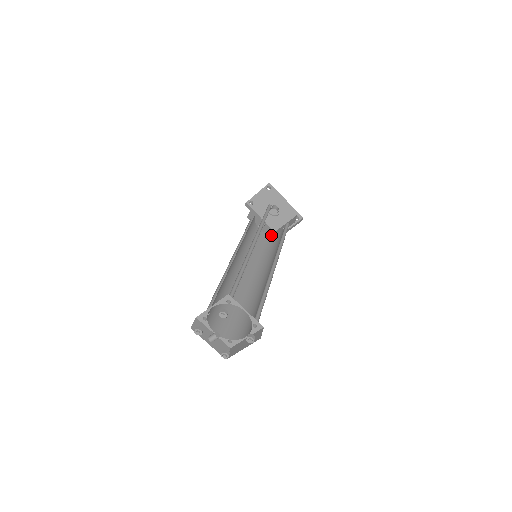
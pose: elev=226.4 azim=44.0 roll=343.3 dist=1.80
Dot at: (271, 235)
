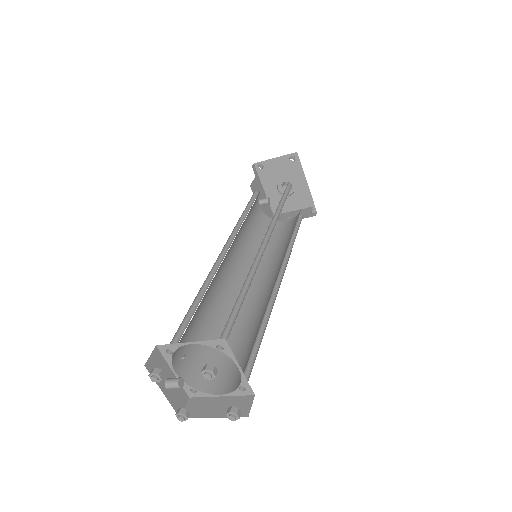
Dot at: occluded
